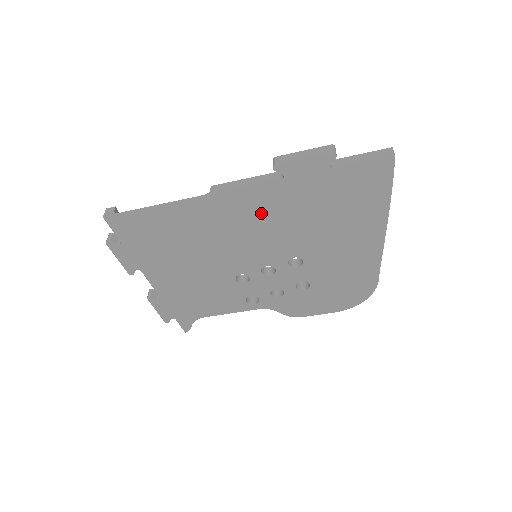
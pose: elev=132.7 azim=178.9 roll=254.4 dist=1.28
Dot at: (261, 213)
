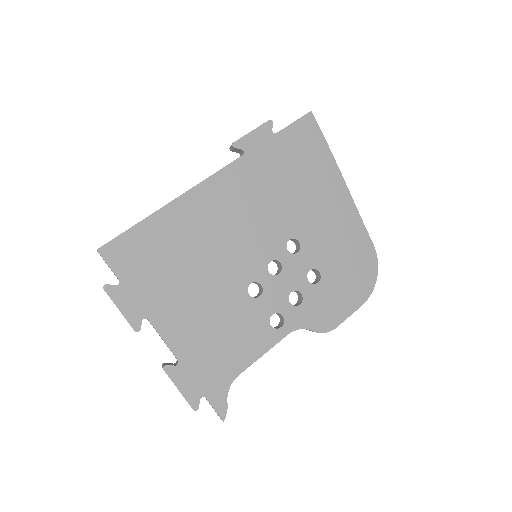
Dot at: (240, 195)
